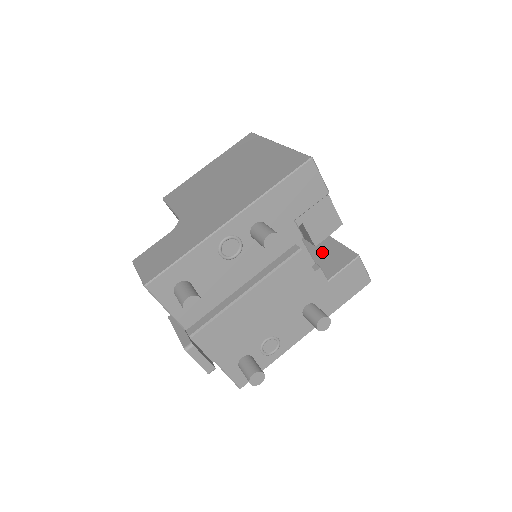
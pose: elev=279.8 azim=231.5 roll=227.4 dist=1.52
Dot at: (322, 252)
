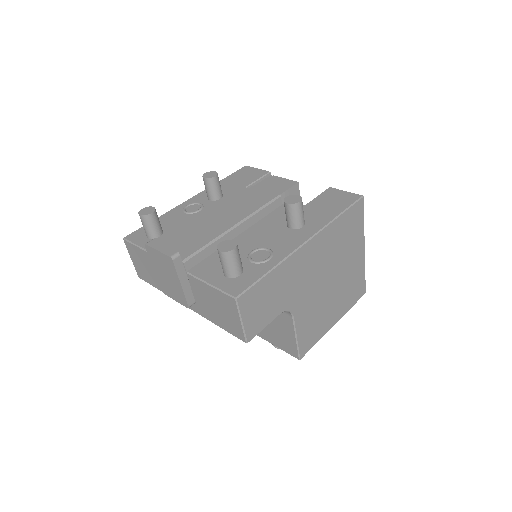
Dot at: occluded
